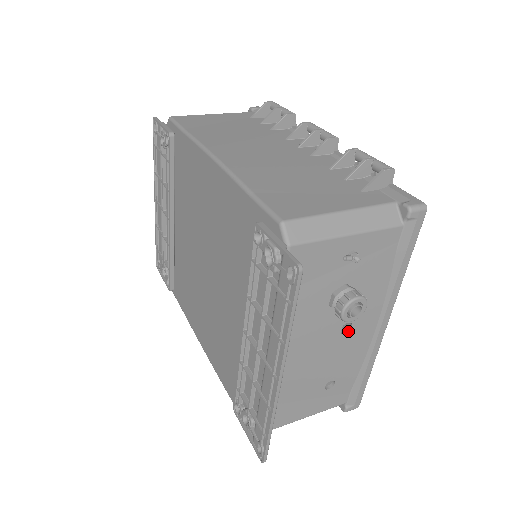
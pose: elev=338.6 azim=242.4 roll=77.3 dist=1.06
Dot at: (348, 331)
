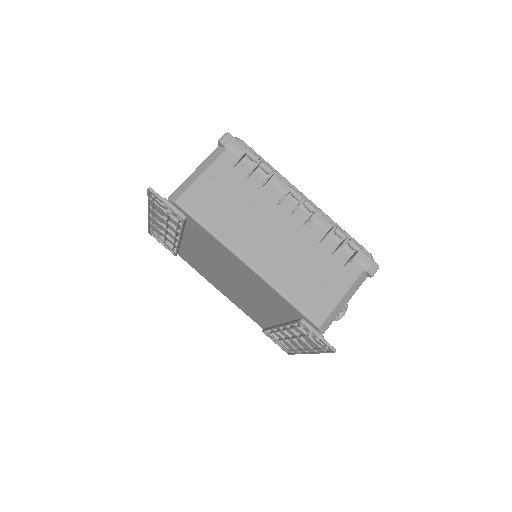
Dot at: occluded
